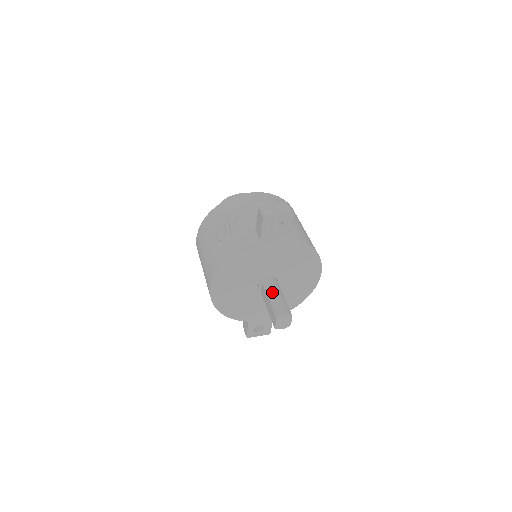
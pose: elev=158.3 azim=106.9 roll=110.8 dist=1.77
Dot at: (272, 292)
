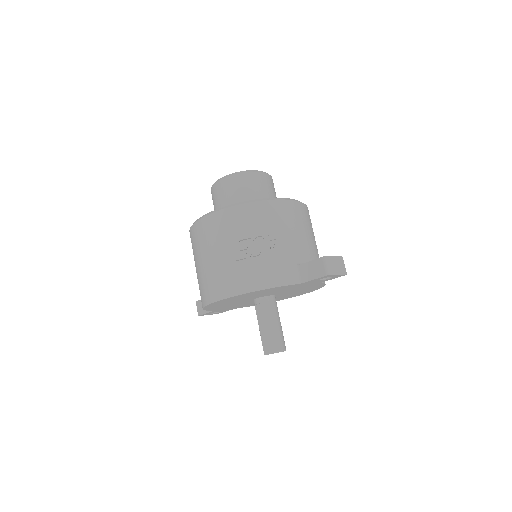
Dot at: (275, 319)
